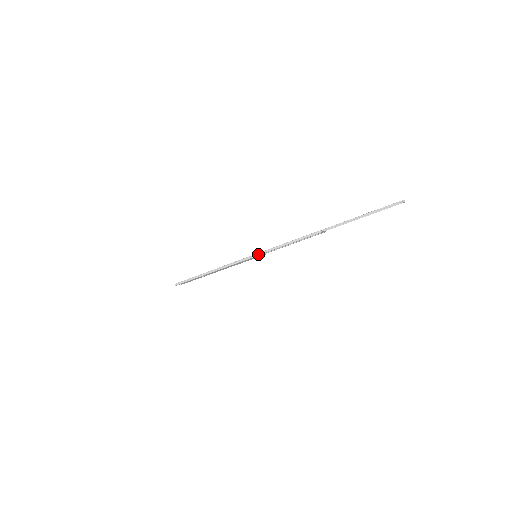
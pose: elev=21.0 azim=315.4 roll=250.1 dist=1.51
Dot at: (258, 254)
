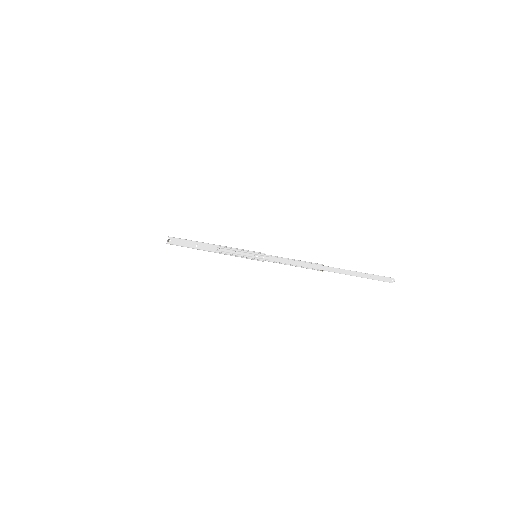
Dot at: occluded
